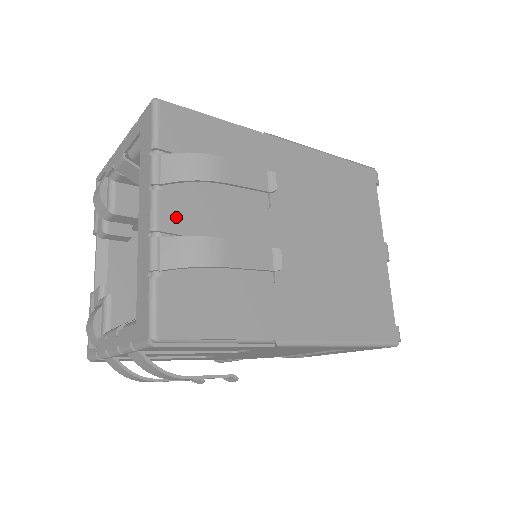
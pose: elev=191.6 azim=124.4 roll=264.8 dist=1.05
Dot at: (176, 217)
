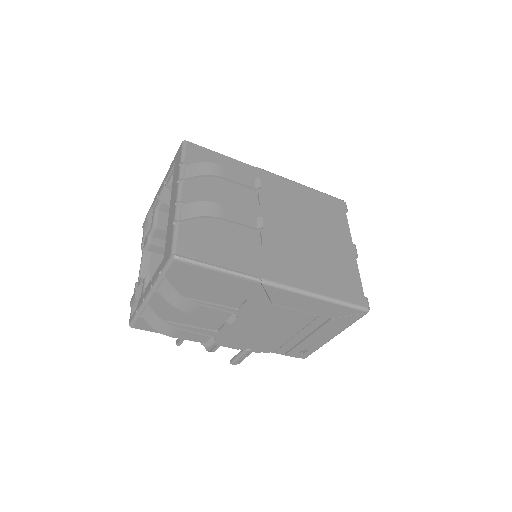
Dot at: (193, 197)
